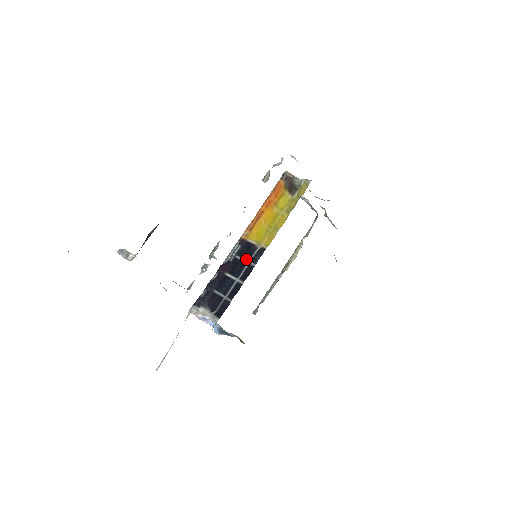
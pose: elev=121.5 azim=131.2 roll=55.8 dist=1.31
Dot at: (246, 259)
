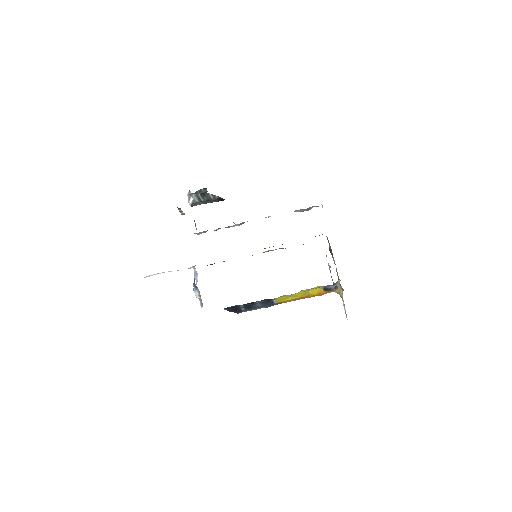
Dot at: occluded
